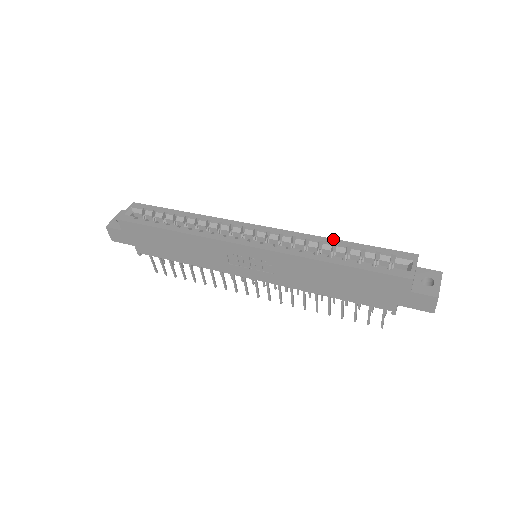
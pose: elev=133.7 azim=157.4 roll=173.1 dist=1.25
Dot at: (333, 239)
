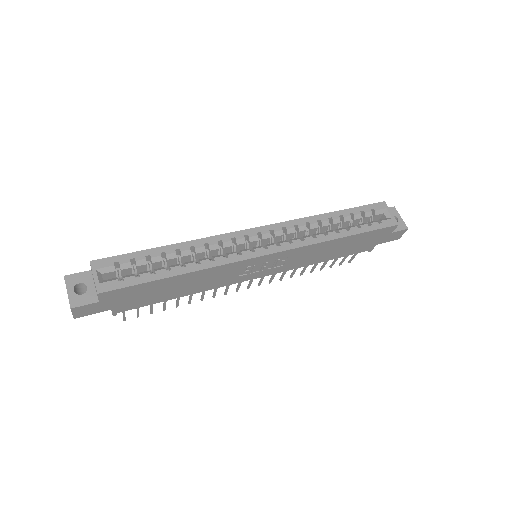
Dot at: (325, 214)
